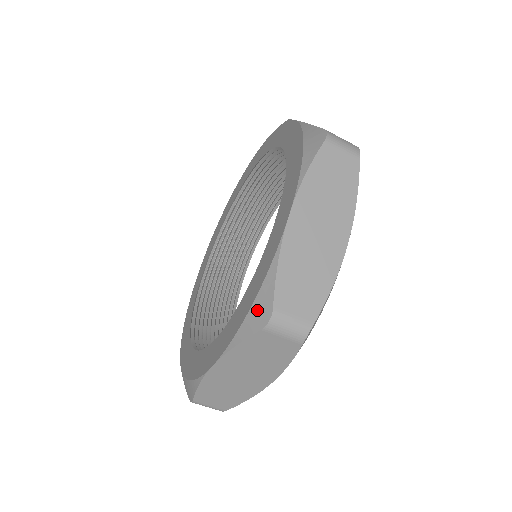
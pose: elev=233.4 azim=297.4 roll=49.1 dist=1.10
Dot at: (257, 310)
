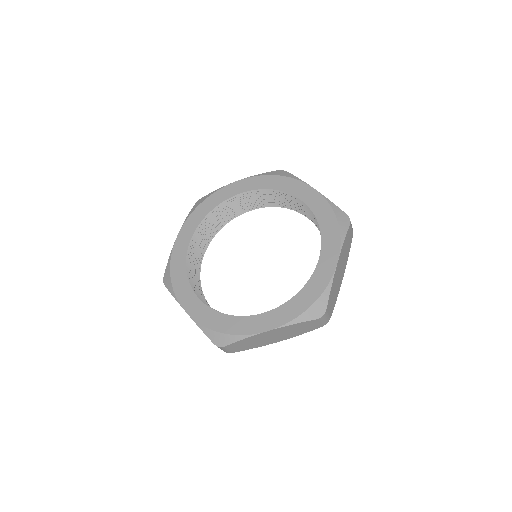
Dot at: (316, 308)
